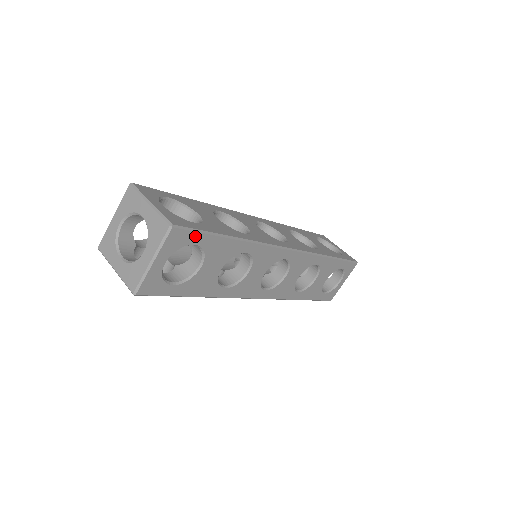
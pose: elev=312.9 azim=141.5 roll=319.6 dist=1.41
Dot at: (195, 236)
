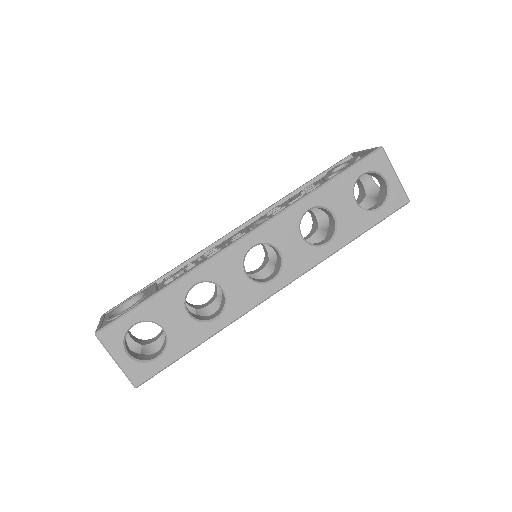
Dot at: (160, 370)
